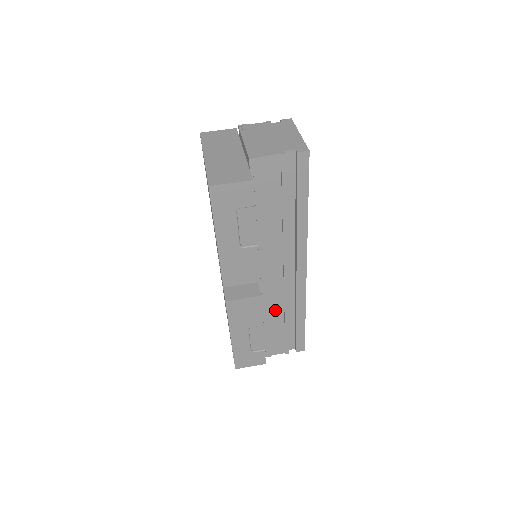
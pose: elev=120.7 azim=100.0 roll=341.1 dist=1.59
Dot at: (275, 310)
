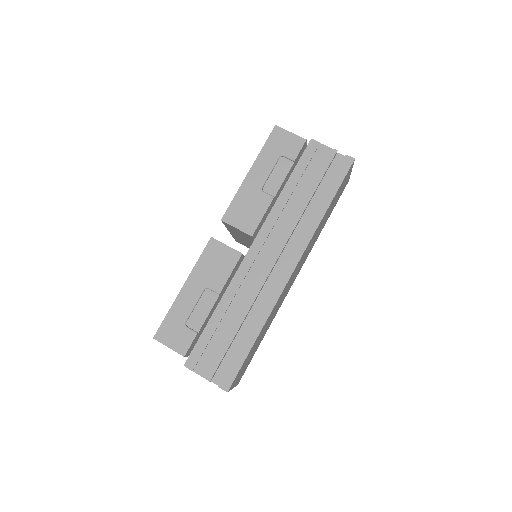
Dot at: (237, 303)
